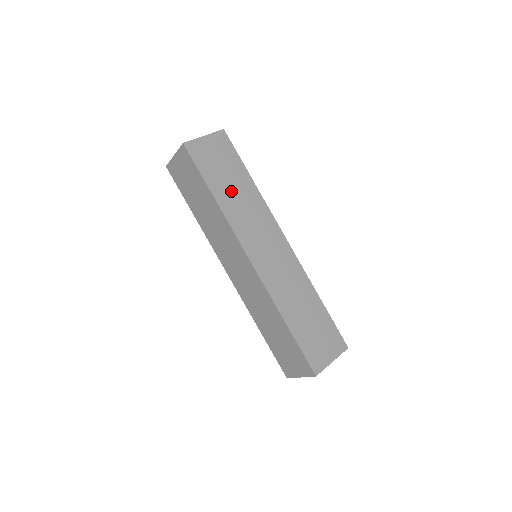
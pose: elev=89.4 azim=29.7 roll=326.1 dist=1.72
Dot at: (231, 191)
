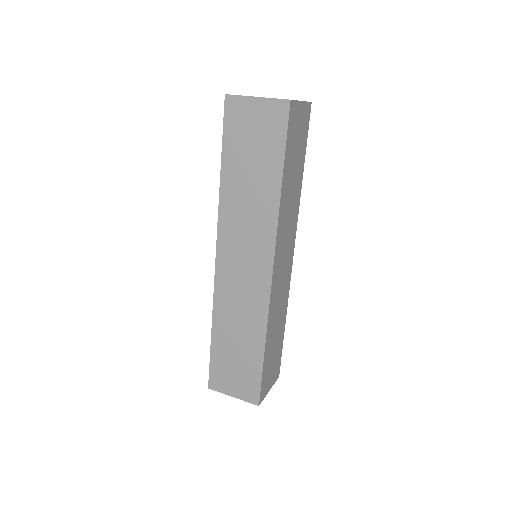
Dot at: (291, 183)
